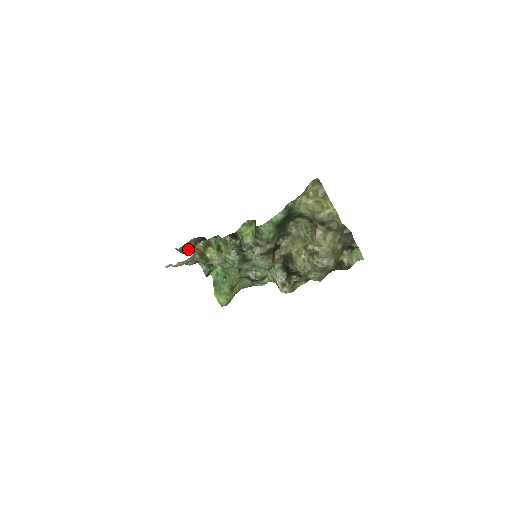
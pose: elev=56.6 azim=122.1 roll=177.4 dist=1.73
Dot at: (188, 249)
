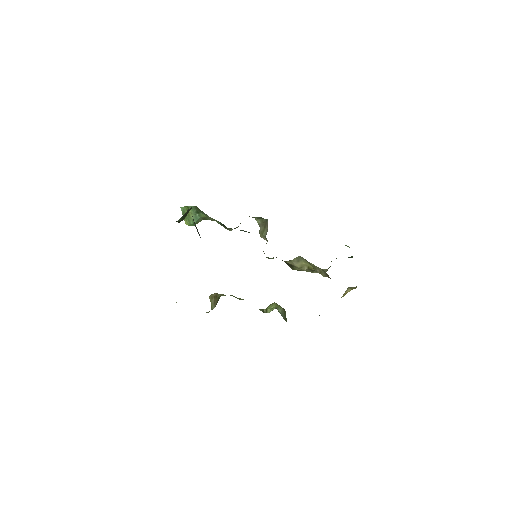
Dot at: occluded
